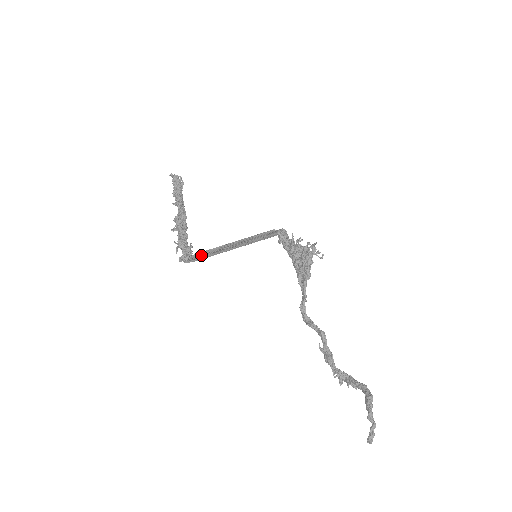
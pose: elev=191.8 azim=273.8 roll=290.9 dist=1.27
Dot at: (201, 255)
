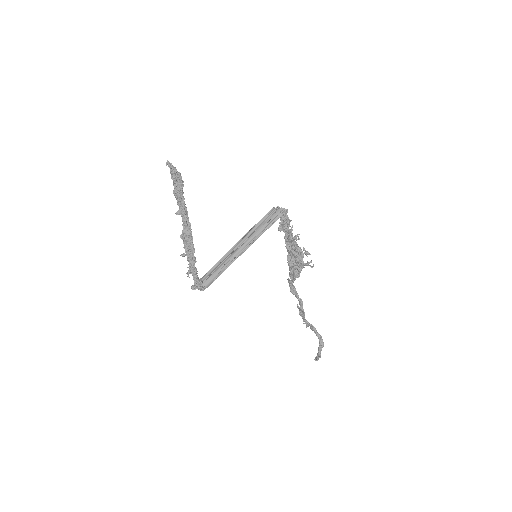
Dot at: (210, 281)
